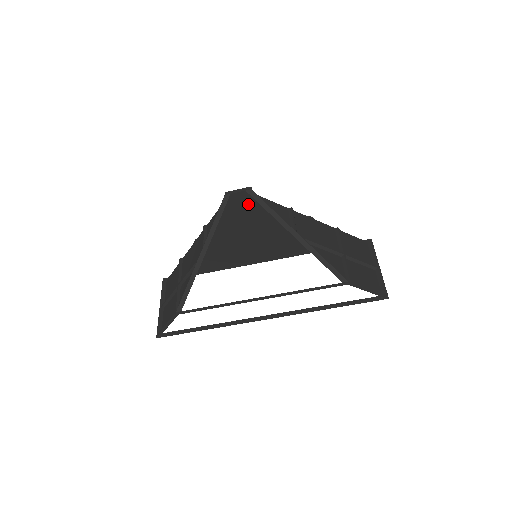
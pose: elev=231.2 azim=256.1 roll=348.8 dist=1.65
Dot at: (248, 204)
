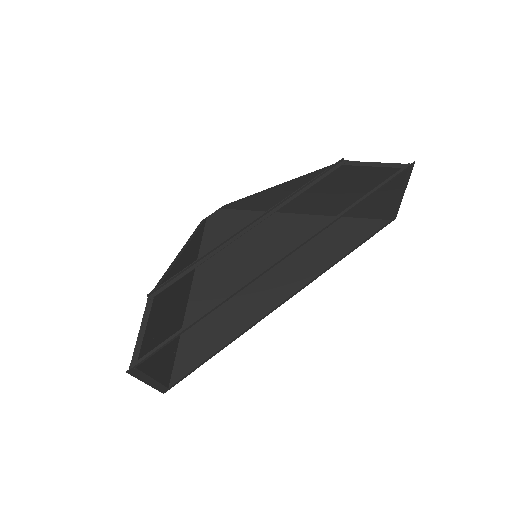
Dot at: (229, 222)
